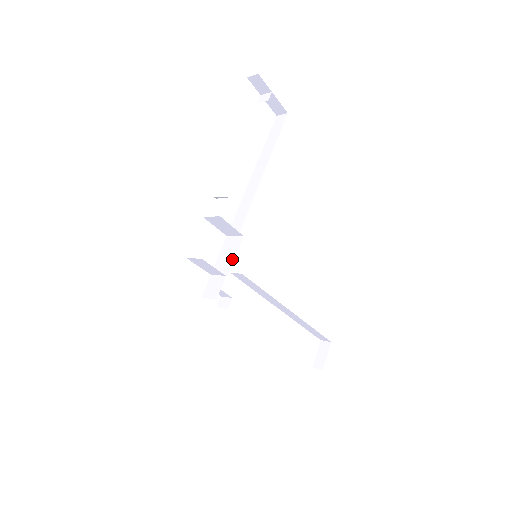
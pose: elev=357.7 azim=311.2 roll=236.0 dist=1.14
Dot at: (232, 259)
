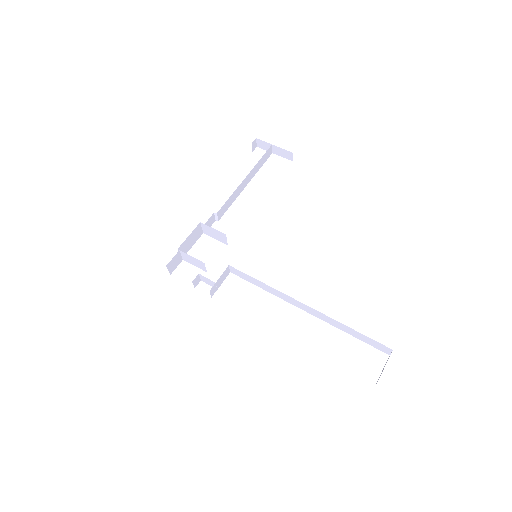
Dot at: occluded
